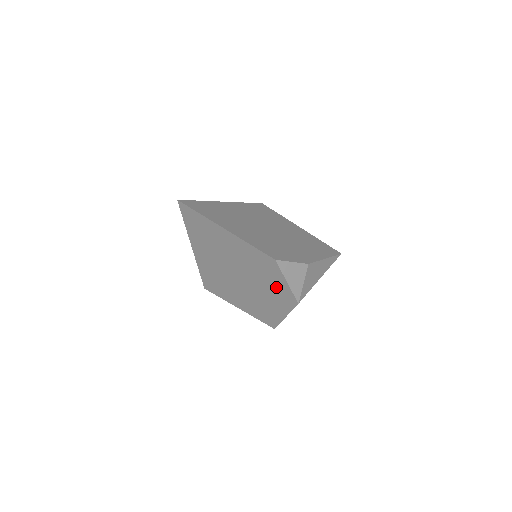
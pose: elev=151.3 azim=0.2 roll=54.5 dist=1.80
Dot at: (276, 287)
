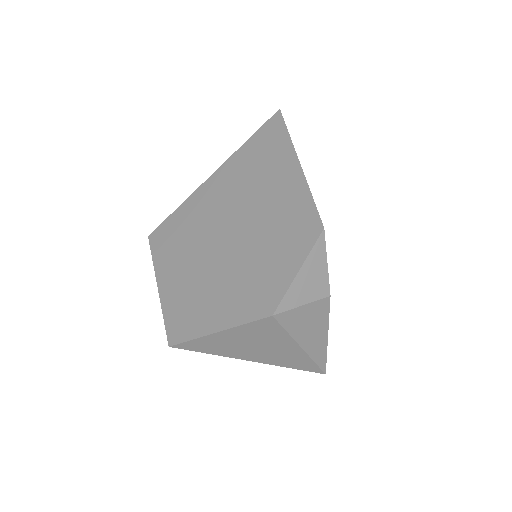
Dot at: (269, 272)
